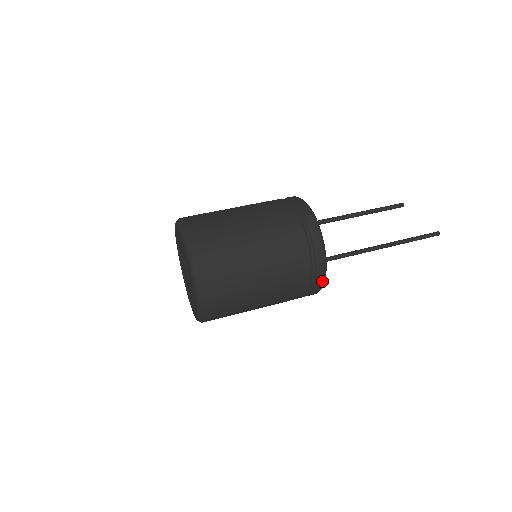
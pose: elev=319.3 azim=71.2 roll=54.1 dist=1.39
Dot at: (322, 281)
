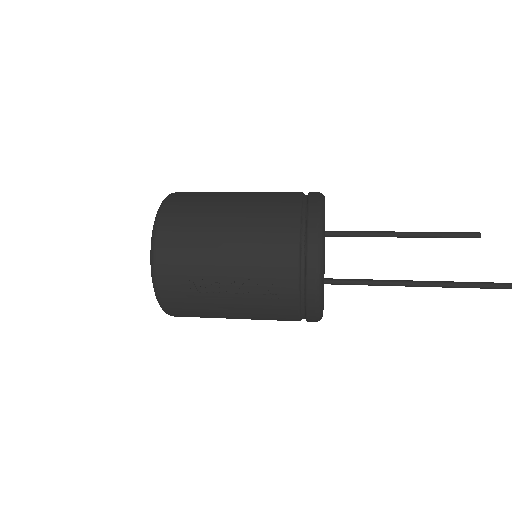
Dot at: (316, 286)
